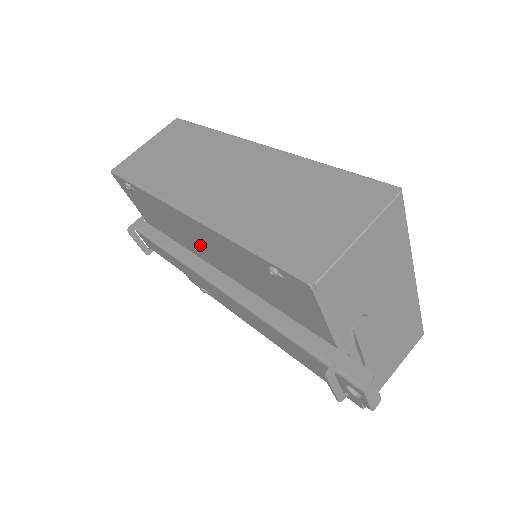
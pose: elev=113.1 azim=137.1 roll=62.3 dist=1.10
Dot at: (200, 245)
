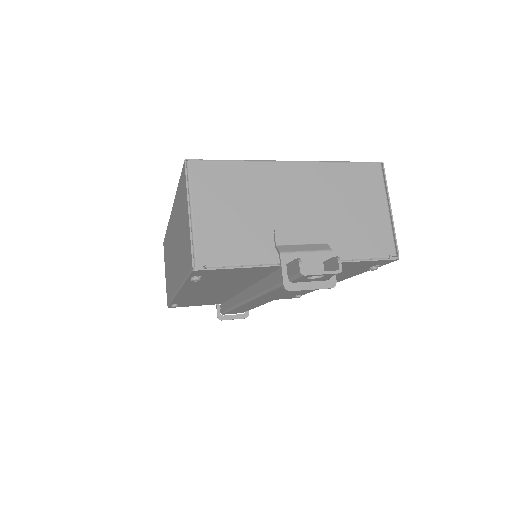
Dot at: (215, 293)
